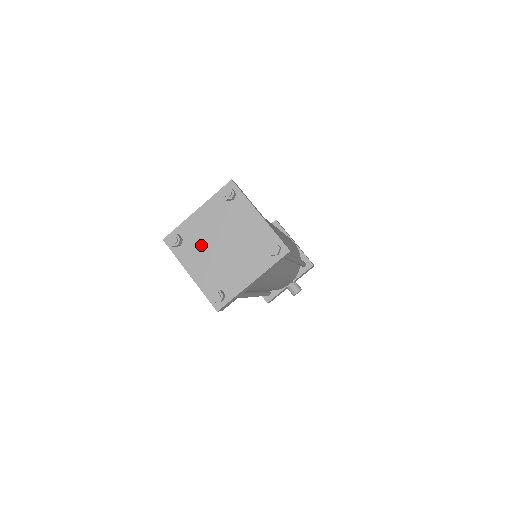
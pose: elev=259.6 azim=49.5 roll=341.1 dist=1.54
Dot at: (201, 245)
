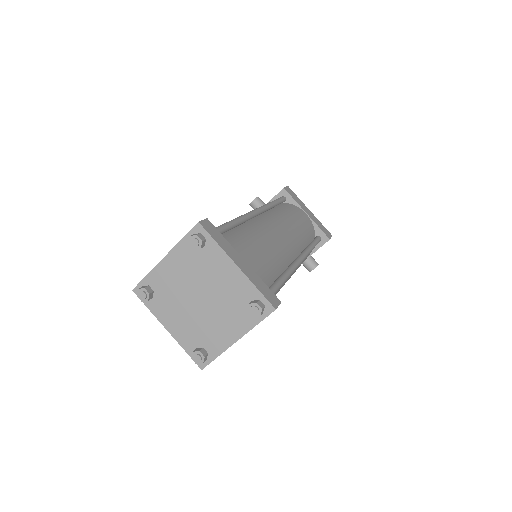
Dot at: (174, 298)
